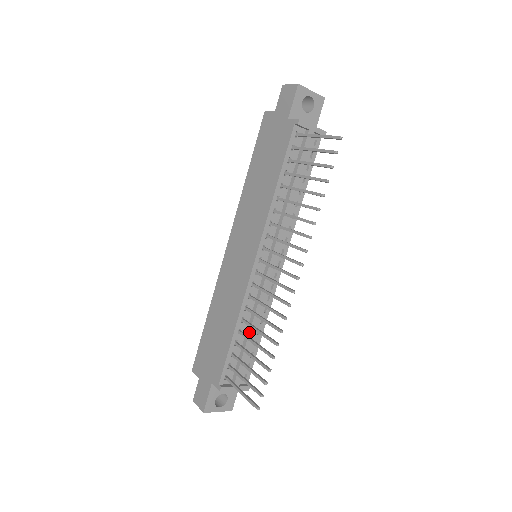
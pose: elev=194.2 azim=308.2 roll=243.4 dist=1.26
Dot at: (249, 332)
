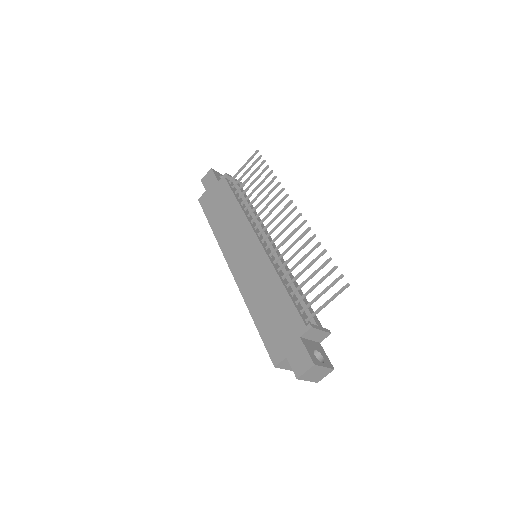
Dot at: (294, 284)
